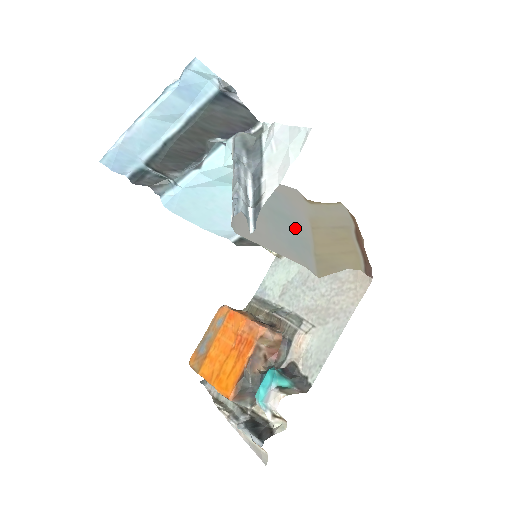
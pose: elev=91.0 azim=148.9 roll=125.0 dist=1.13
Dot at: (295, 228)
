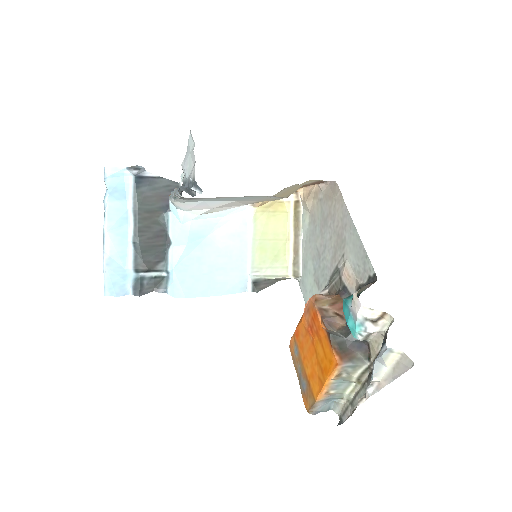
Dot at: (249, 198)
